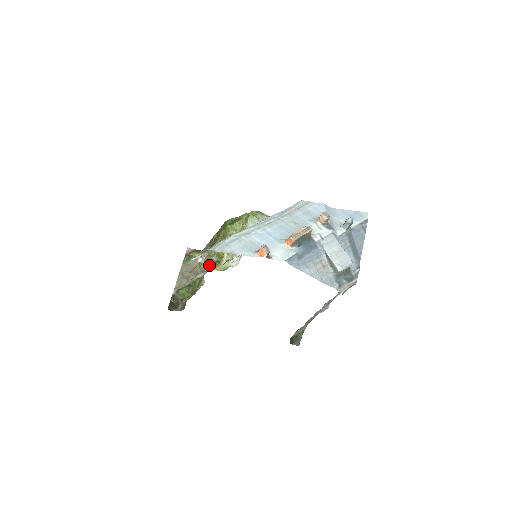
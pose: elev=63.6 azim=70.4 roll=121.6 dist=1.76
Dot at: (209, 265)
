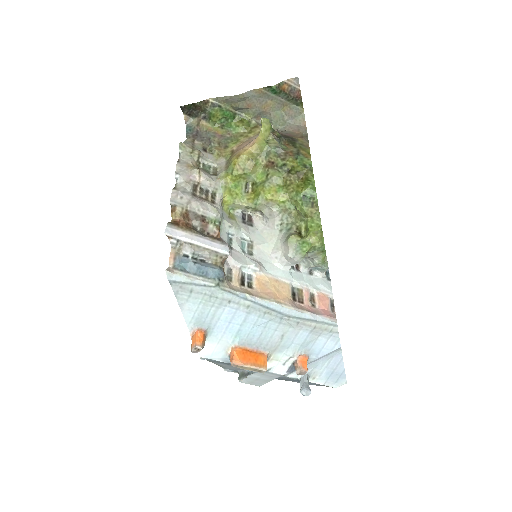
Dot at: (234, 180)
